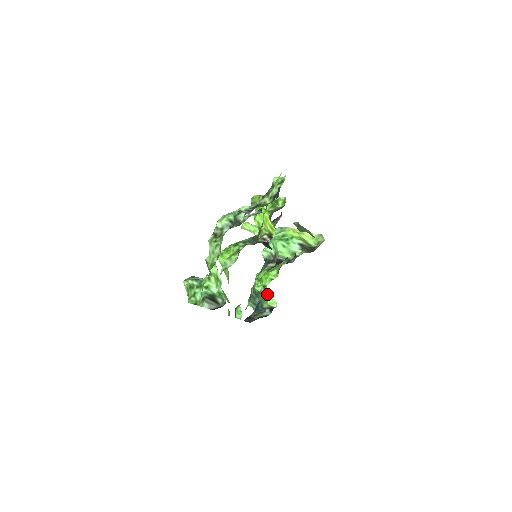
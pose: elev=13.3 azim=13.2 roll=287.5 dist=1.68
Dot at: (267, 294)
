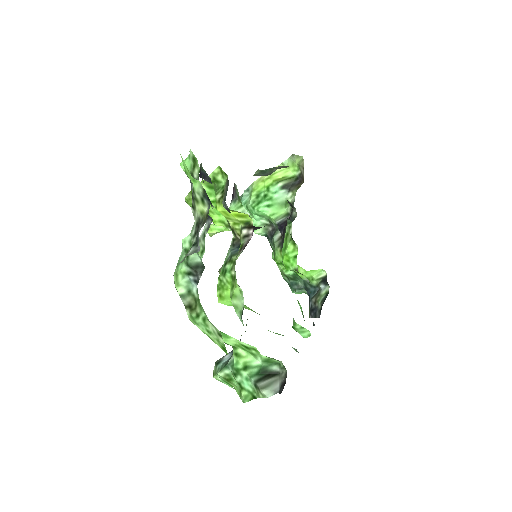
Dot at: (304, 271)
